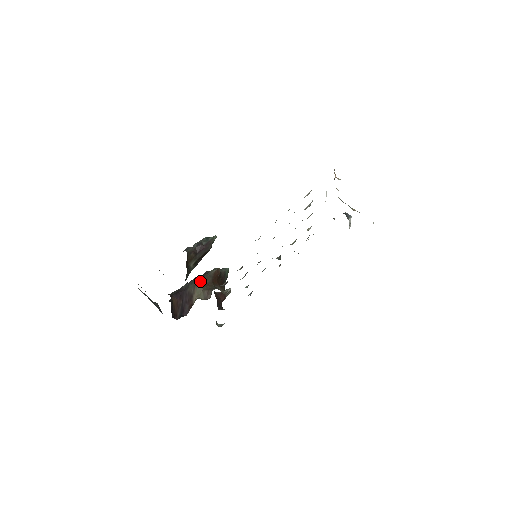
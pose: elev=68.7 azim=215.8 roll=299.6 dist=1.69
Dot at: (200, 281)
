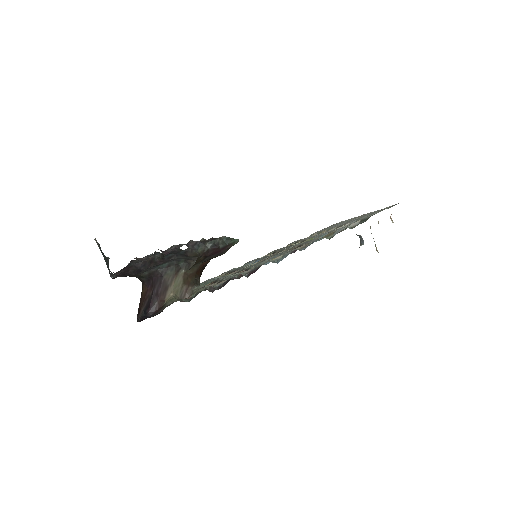
Dot at: (183, 269)
